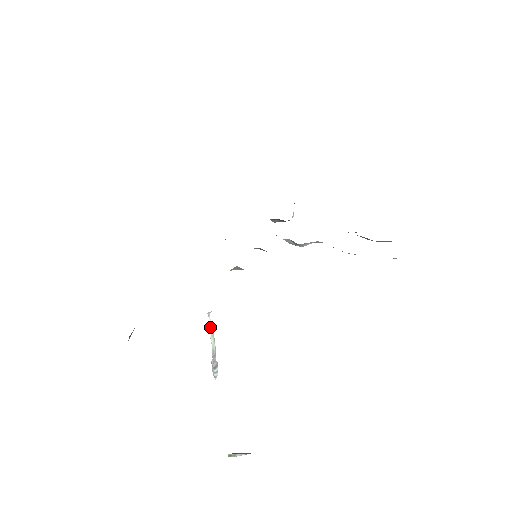
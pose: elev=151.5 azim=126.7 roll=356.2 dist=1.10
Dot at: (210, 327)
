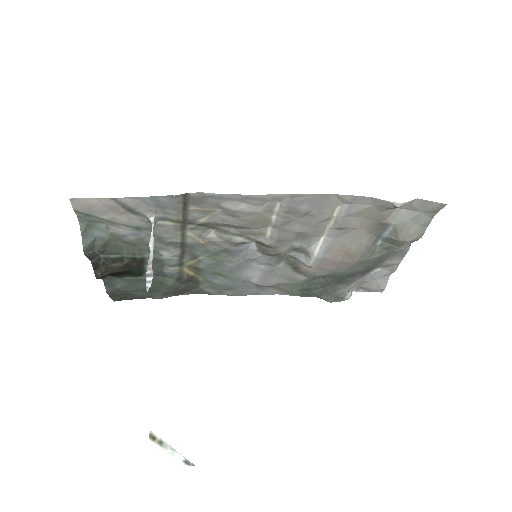
Dot at: (152, 234)
